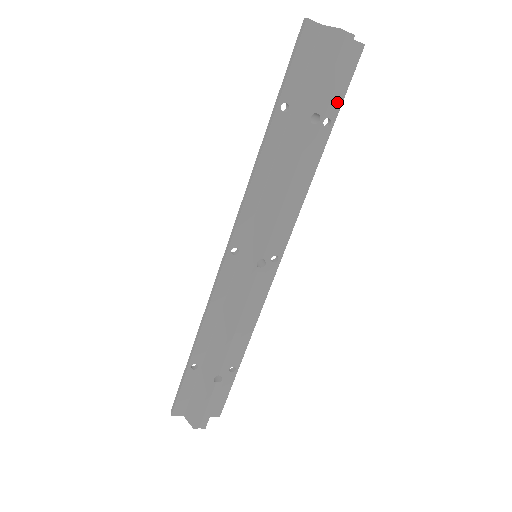
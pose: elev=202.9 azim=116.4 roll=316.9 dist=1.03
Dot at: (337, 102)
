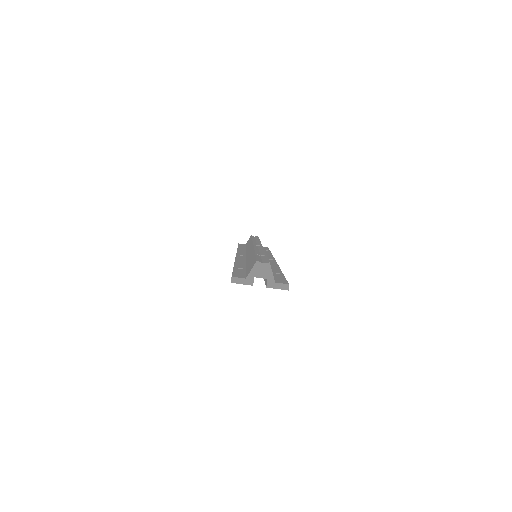
Dot at: occluded
